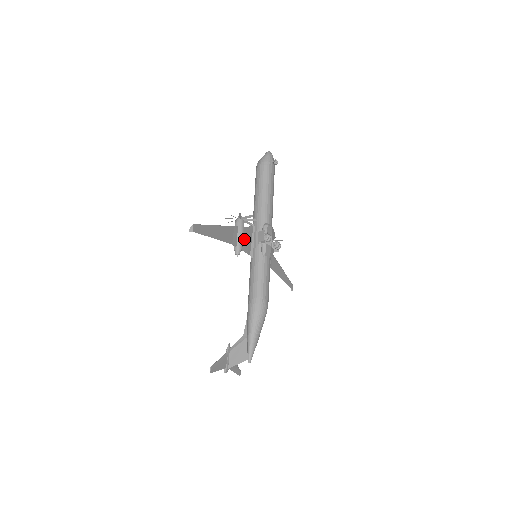
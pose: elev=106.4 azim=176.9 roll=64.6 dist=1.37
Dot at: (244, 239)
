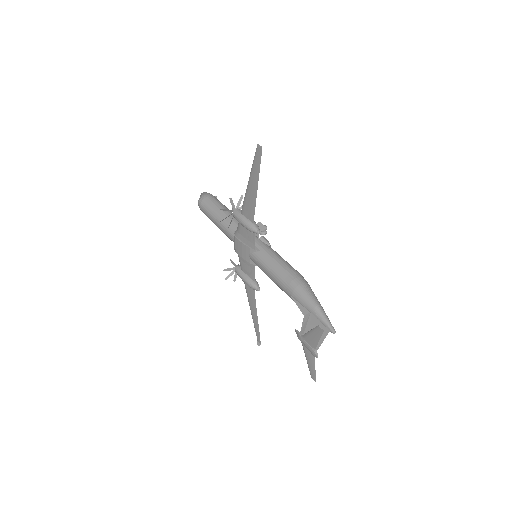
Dot at: occluded
